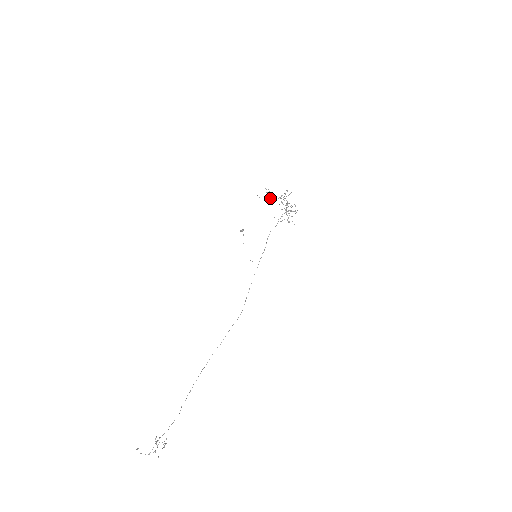
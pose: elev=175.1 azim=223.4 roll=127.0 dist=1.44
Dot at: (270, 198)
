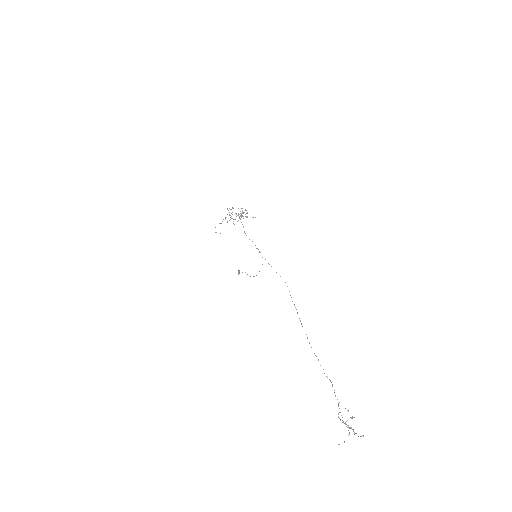
Dot at: occluded
